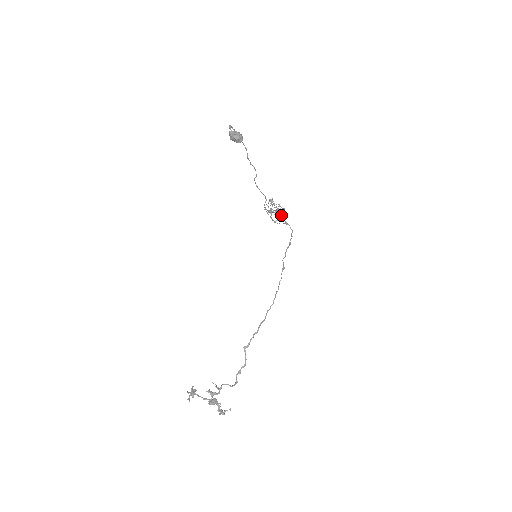
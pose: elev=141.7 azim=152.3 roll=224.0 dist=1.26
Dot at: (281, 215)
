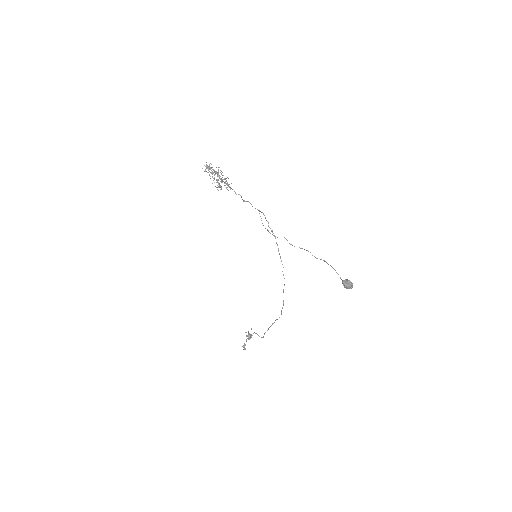
Dot at: (223, 179)
